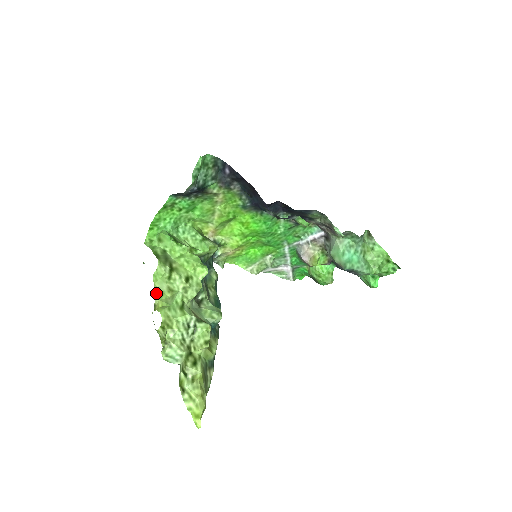
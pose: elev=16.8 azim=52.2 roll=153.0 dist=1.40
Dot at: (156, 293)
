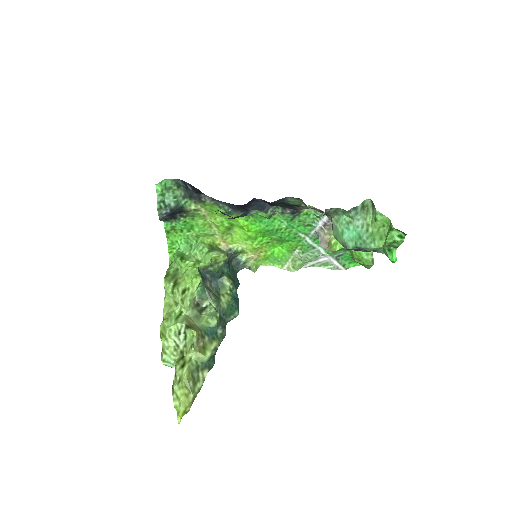
Dot at: (165, 308)
